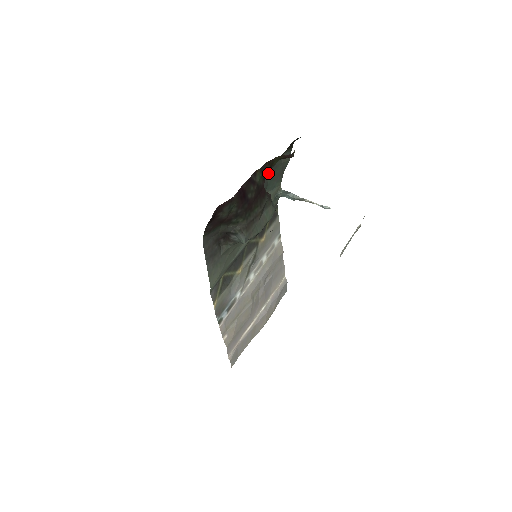
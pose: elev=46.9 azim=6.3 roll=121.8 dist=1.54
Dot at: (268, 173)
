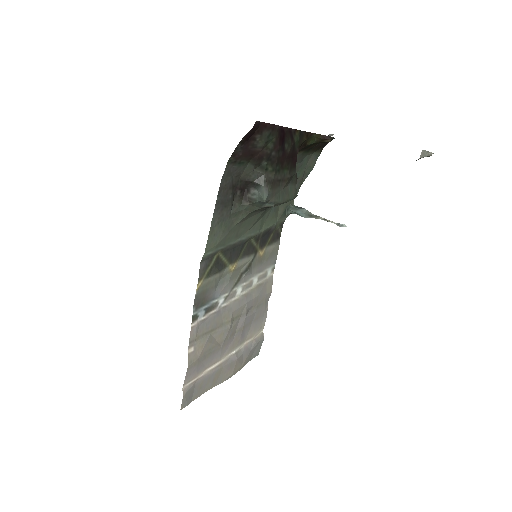
Dot at: occluded
